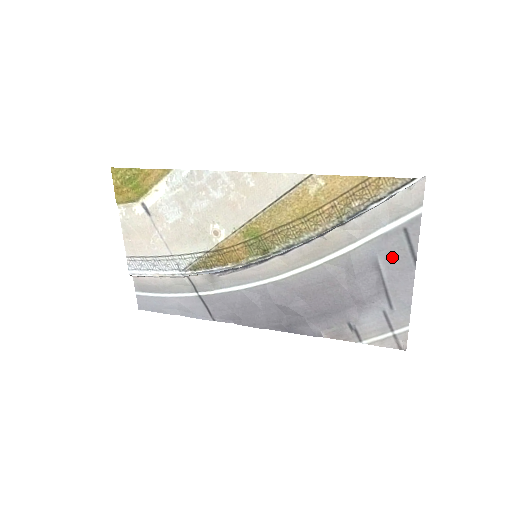
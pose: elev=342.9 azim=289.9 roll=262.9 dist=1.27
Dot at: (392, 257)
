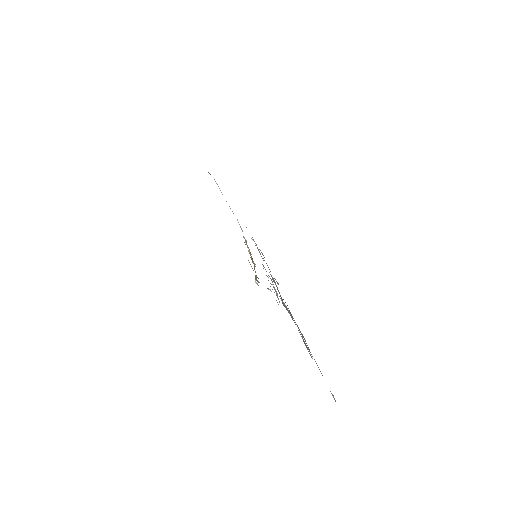
Dot at: occluded
